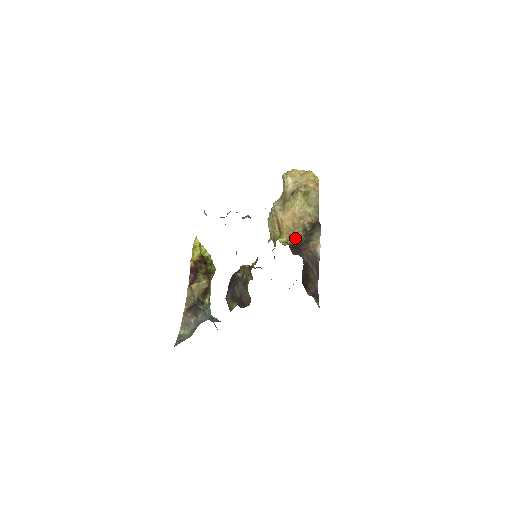
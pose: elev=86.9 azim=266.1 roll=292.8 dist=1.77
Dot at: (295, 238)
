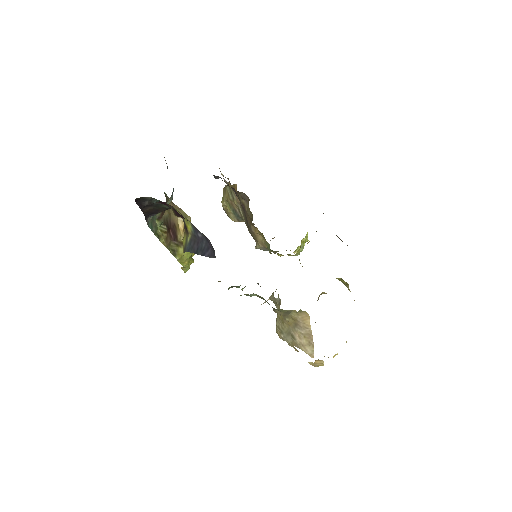
Dot at: occluded
